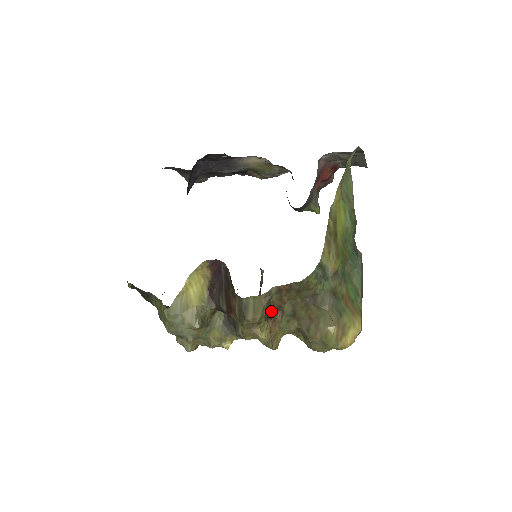
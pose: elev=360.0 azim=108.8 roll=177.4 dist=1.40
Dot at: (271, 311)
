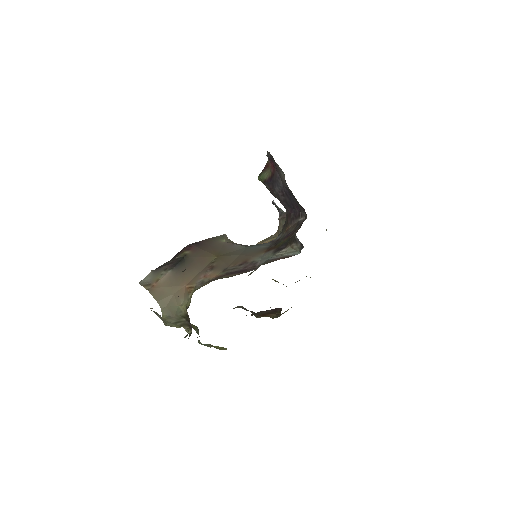
Dot at: occluded
